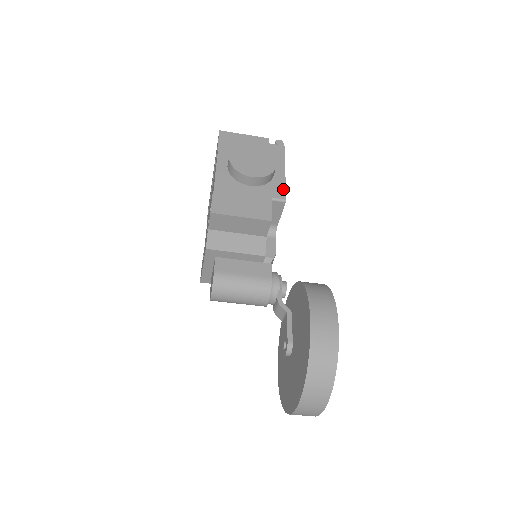
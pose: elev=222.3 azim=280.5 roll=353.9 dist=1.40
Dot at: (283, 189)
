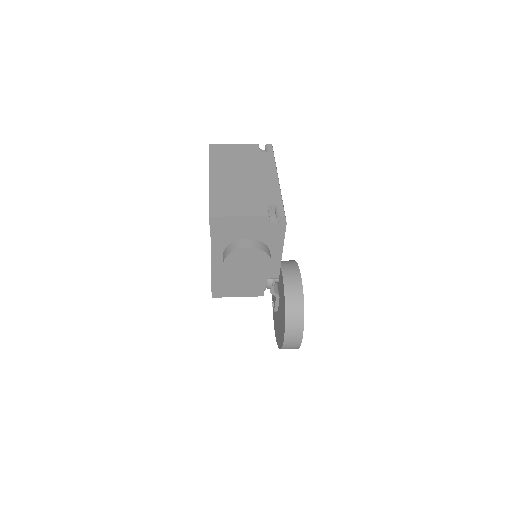
Dot at: (277, 270)
